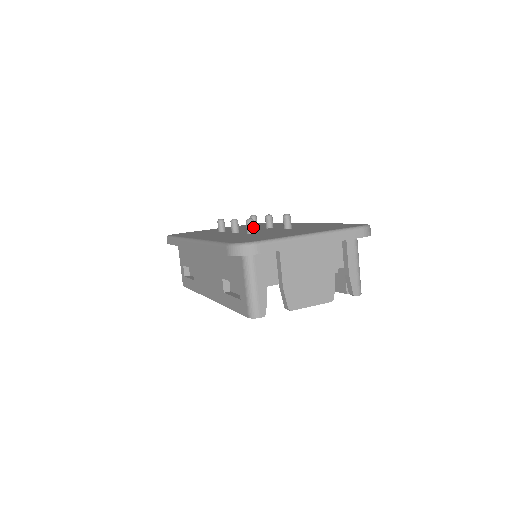
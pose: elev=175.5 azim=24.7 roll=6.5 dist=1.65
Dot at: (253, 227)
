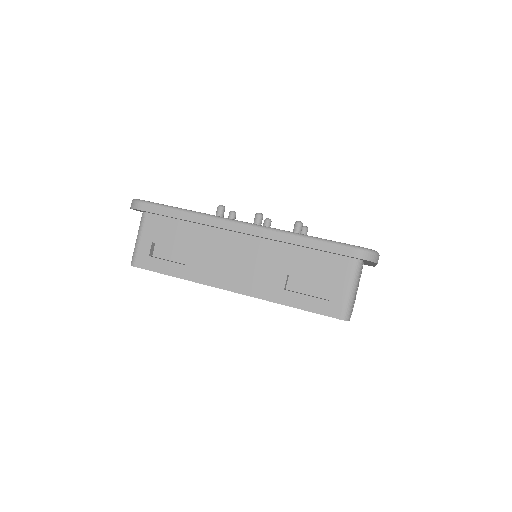
Dot at: (301, 230)
